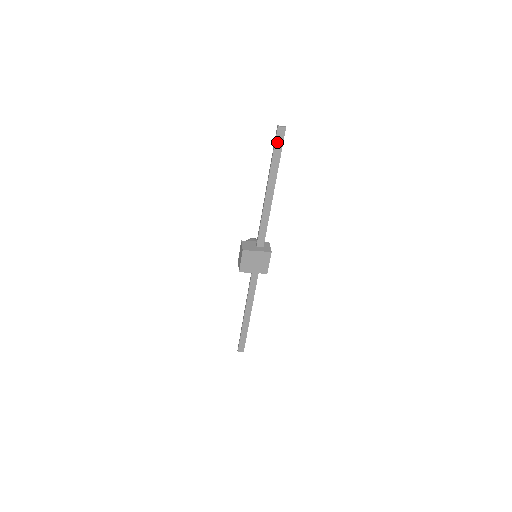
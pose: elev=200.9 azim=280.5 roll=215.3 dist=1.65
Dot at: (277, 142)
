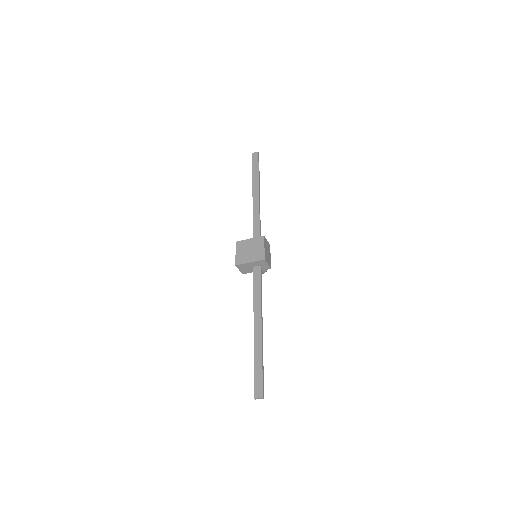
Dot at: (254, 162)
